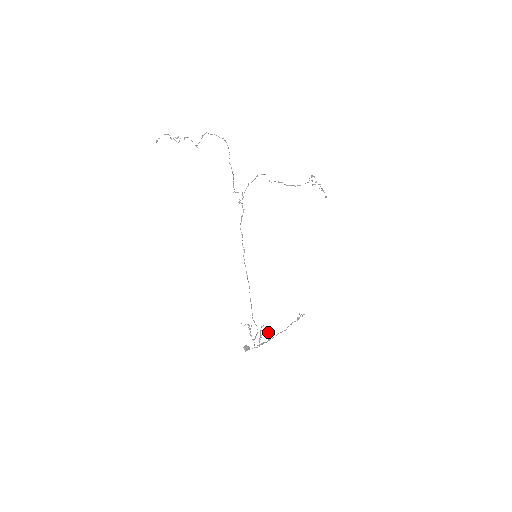
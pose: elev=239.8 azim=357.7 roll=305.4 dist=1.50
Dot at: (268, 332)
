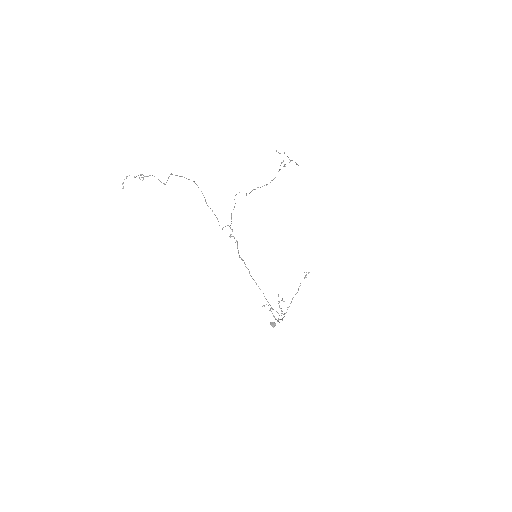
Dot at: occluded
